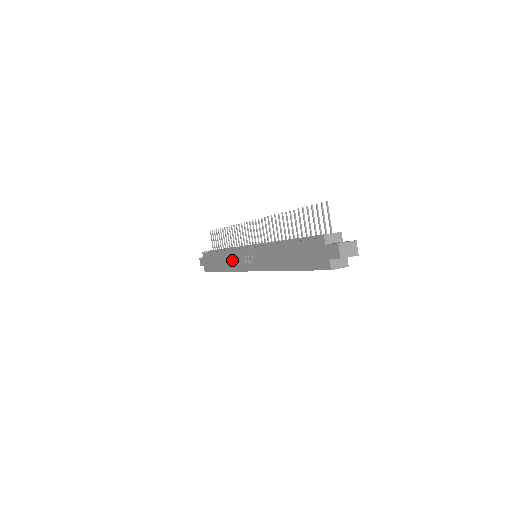
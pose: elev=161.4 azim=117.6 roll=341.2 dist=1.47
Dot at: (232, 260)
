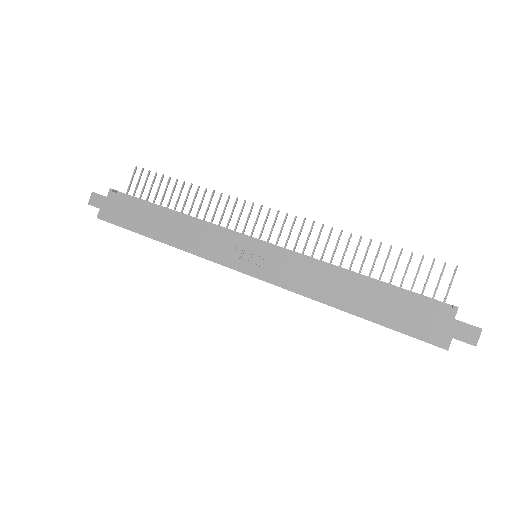
Dot at: (201, 239)
